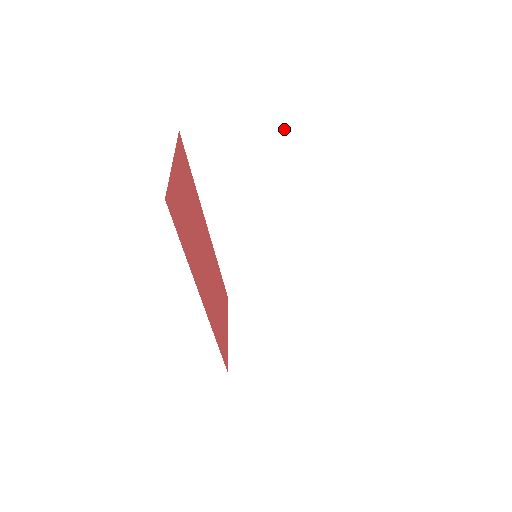
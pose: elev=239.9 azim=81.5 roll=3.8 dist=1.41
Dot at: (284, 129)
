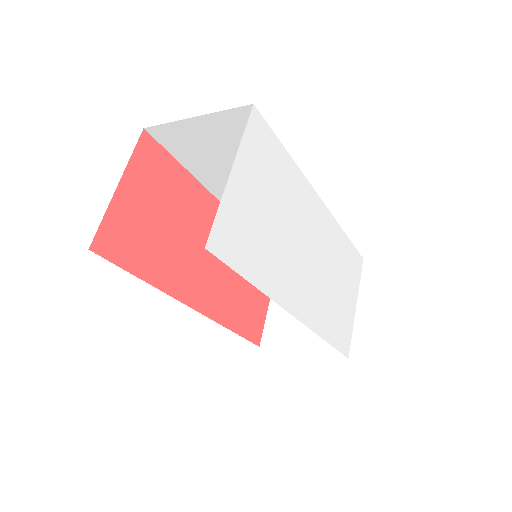
Dot at: occluded
